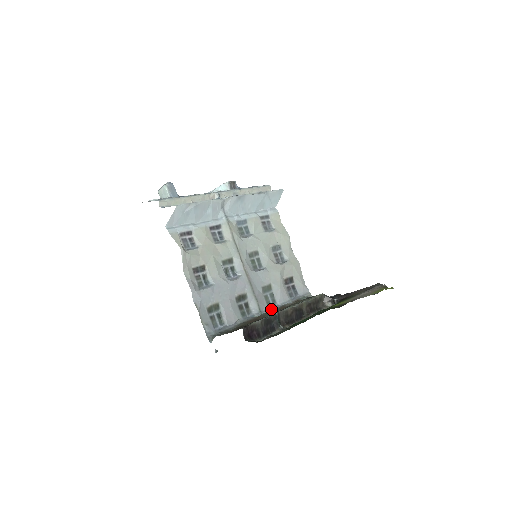
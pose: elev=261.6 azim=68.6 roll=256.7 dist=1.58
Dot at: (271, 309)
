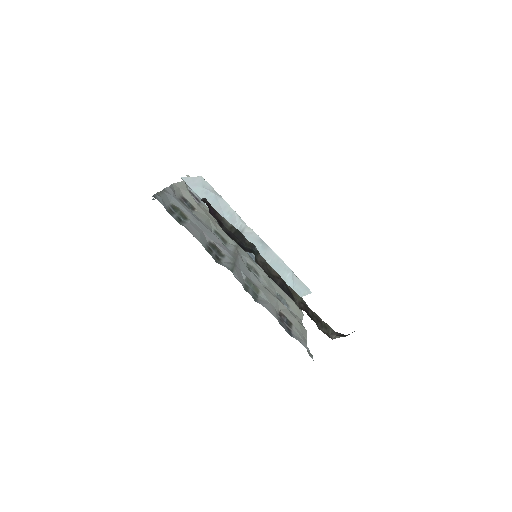
Dot at: occluded
